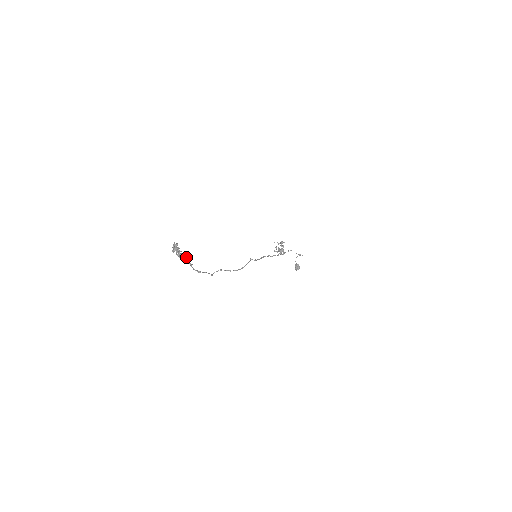
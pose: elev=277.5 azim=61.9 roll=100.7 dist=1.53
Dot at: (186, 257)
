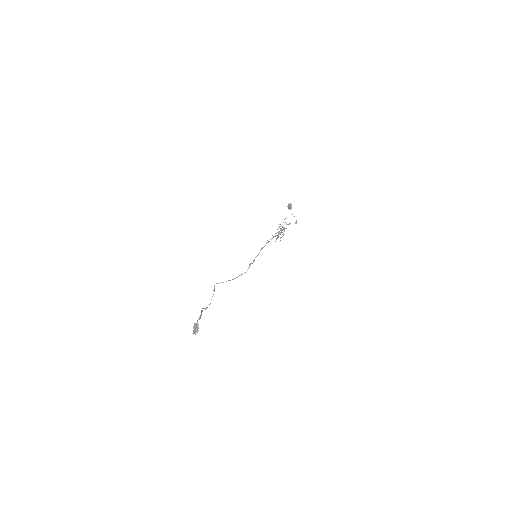
Dot at: occluded
